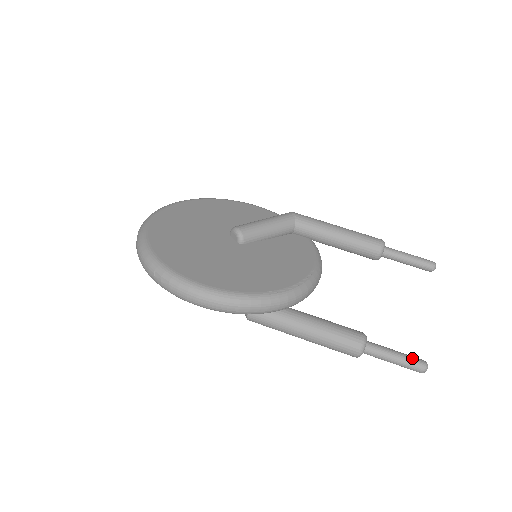
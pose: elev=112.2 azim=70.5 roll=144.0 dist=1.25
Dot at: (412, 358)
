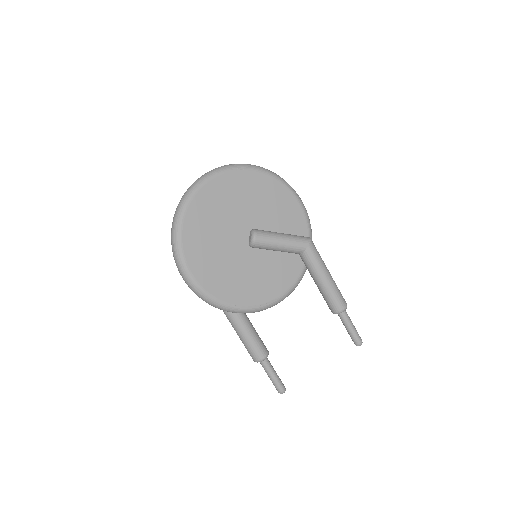
Dot at: (279, 385)
